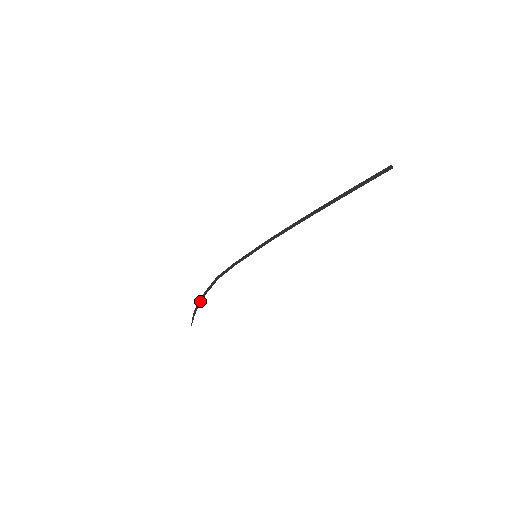
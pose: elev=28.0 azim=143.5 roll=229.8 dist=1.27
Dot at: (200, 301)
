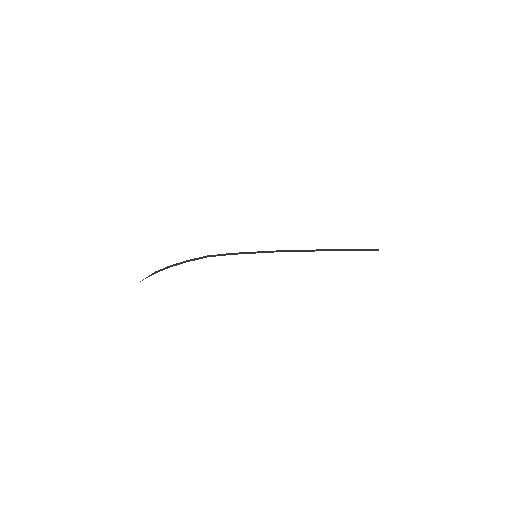
Dot at: (173, 265)
